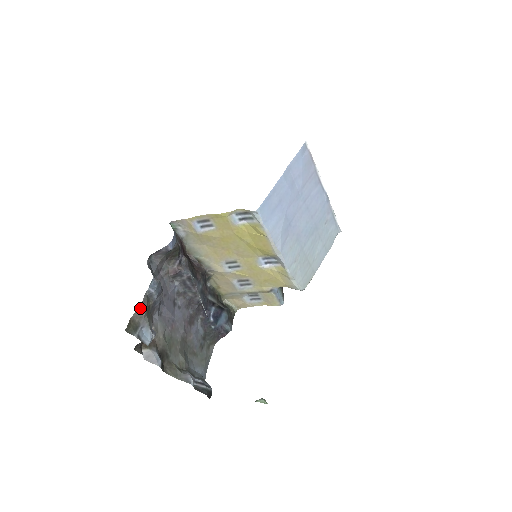
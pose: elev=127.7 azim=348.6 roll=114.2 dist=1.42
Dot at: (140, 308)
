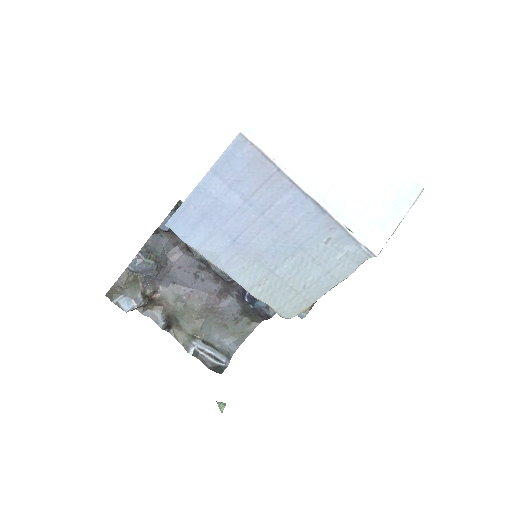
Dot at: (118, 281)
